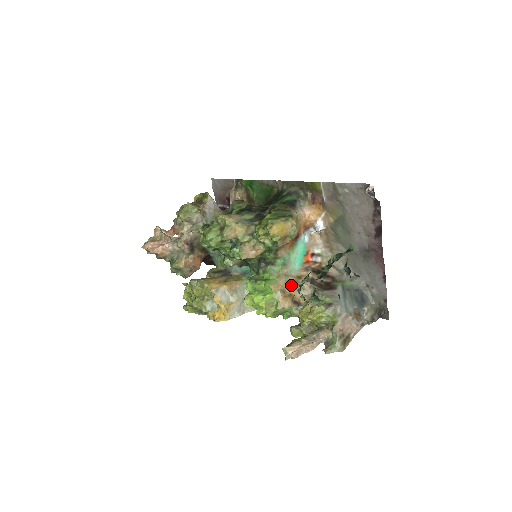
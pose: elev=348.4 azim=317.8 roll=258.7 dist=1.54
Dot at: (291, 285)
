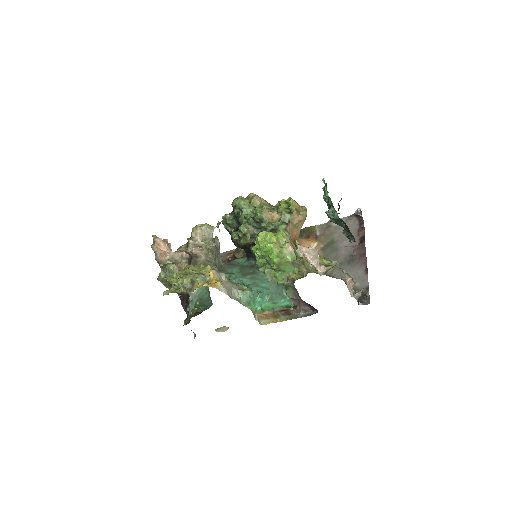
Dot at: occluded
